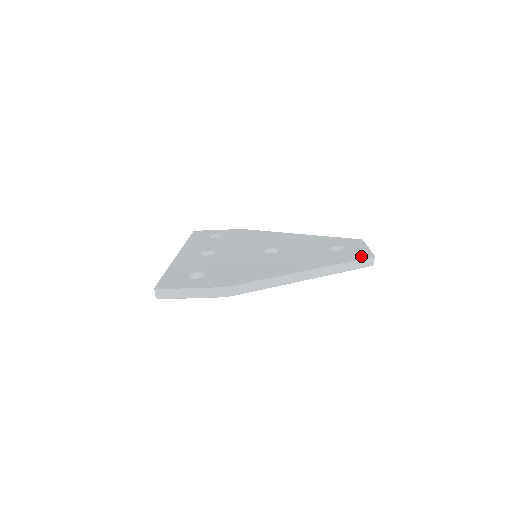
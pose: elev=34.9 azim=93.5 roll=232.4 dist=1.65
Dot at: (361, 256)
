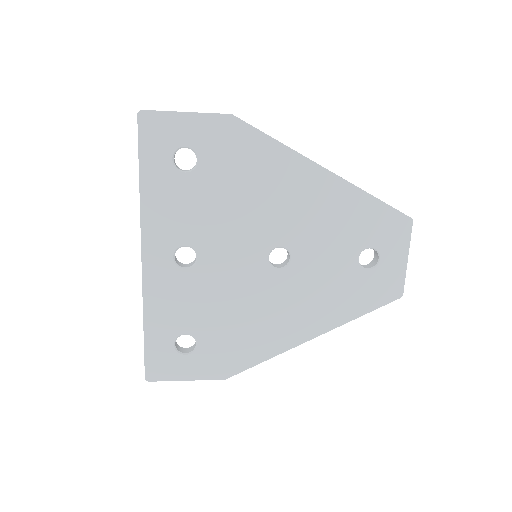
Dot at: (387, 296)
